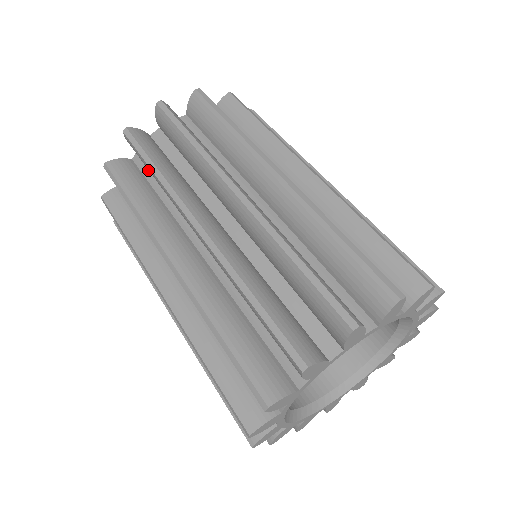
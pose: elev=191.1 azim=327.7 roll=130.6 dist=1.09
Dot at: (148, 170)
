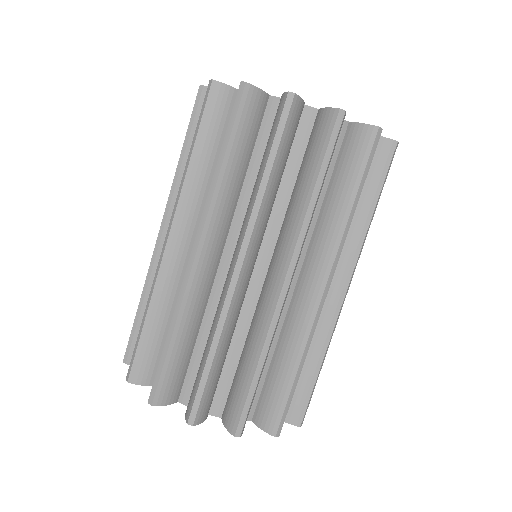
Dot at: (303, 142)
